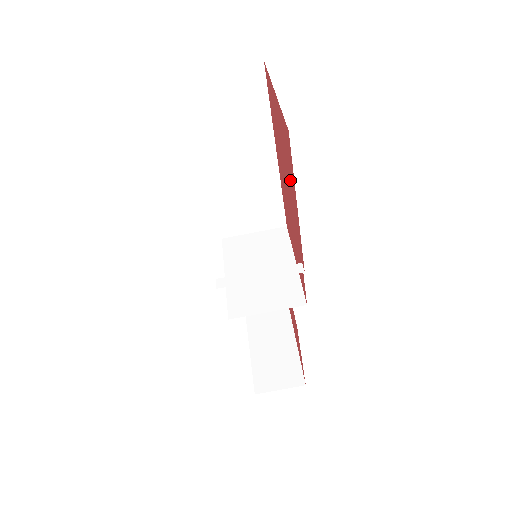
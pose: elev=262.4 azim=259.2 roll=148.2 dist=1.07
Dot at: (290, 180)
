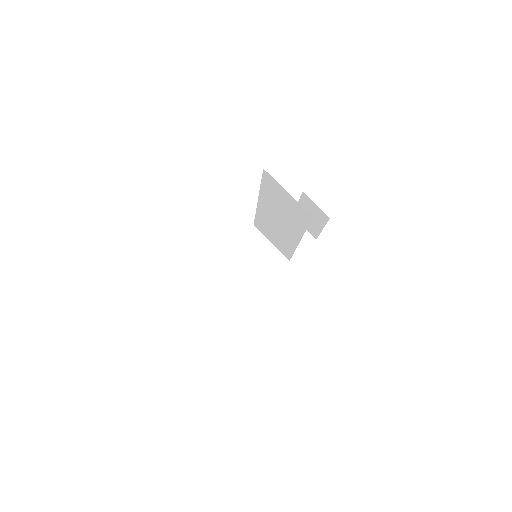
Dot at: occluded
